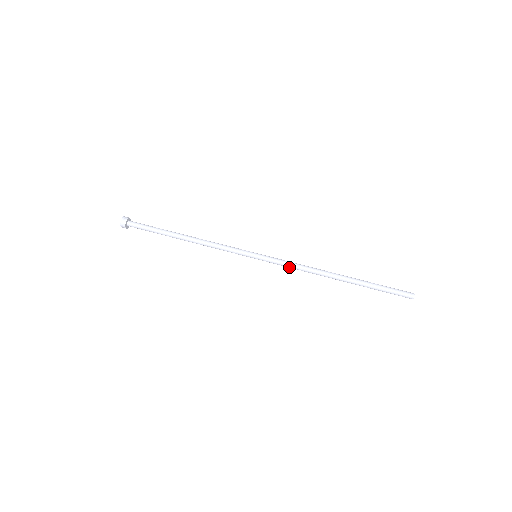
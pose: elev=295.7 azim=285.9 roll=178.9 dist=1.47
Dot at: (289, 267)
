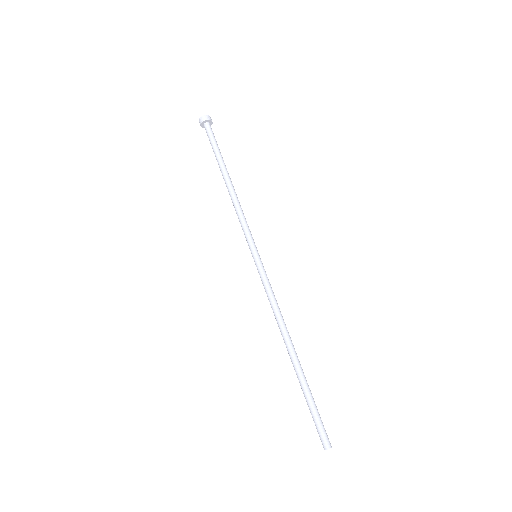
Dot at: (268, 295)
